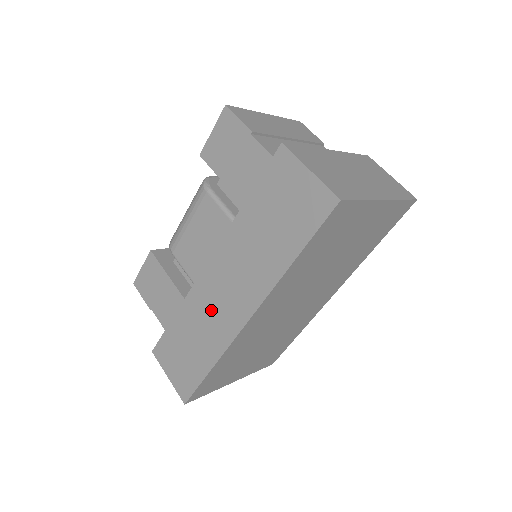
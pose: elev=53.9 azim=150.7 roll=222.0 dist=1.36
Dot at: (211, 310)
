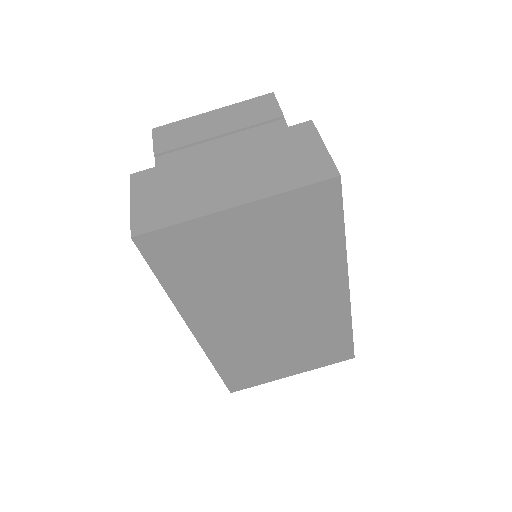
Dot at: occluded
